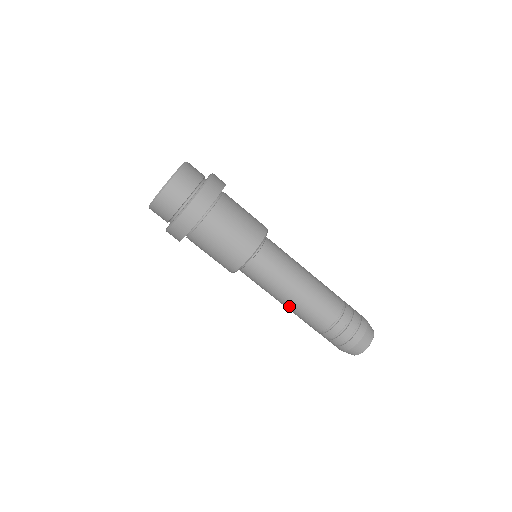
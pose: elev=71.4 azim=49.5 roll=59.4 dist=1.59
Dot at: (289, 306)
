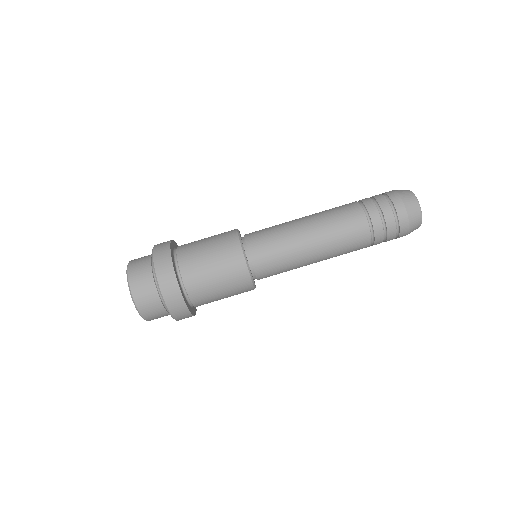
Dot at: occluded
